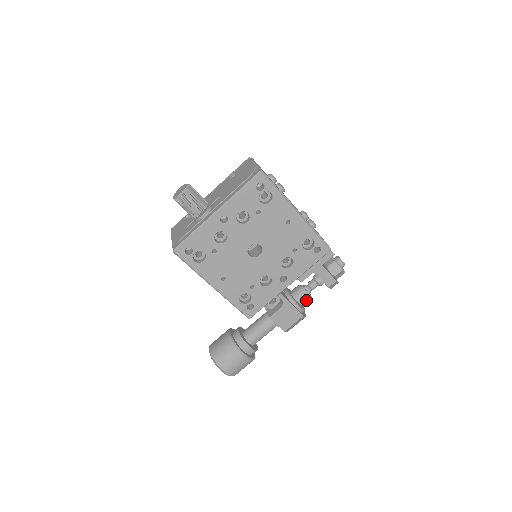
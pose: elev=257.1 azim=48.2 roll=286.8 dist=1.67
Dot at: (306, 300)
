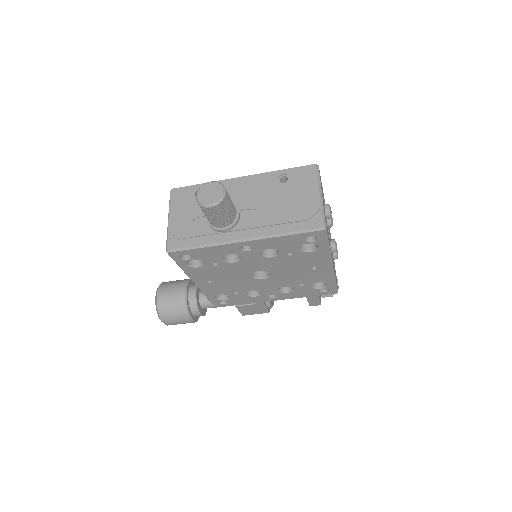
Dot at: occluded
